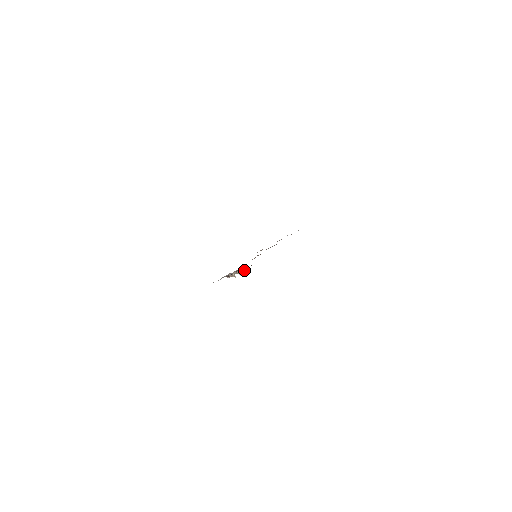
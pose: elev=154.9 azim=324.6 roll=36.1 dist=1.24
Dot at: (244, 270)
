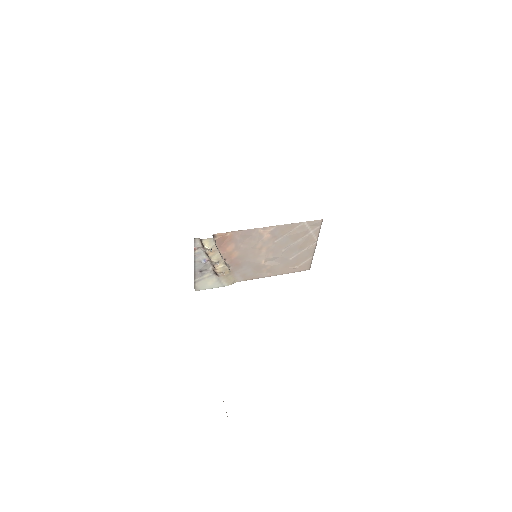
Dot at: (208, 250)
